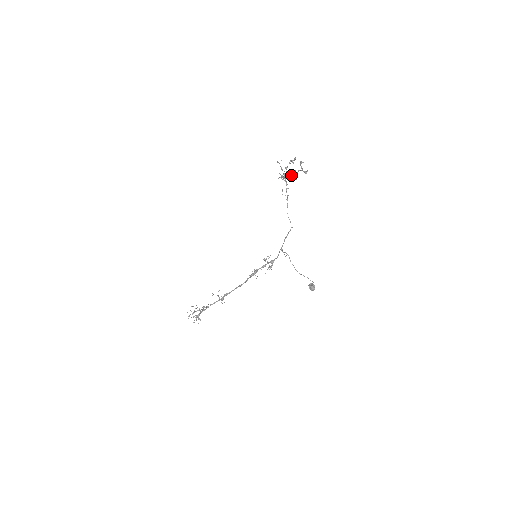
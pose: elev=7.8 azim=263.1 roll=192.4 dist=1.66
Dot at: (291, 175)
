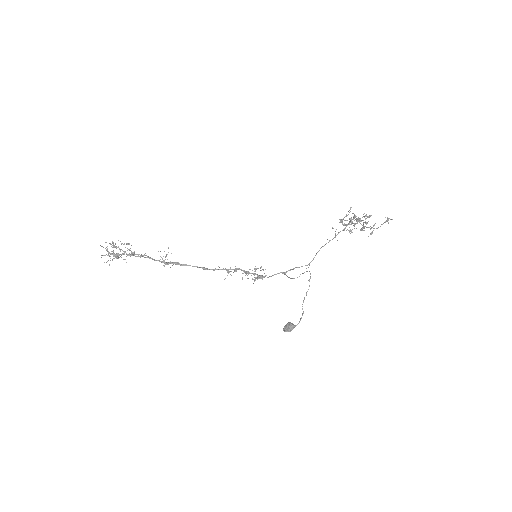
Dot at: (367, 222)
